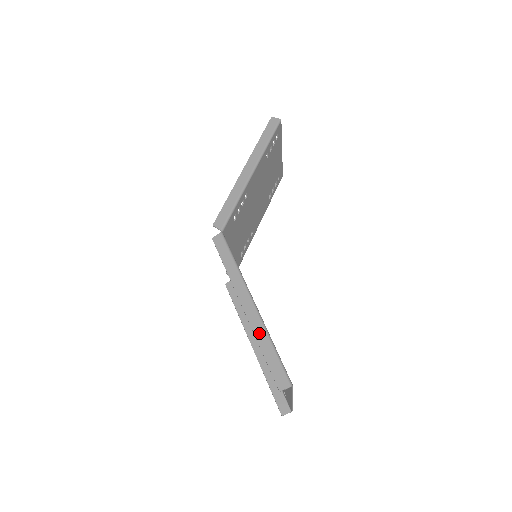
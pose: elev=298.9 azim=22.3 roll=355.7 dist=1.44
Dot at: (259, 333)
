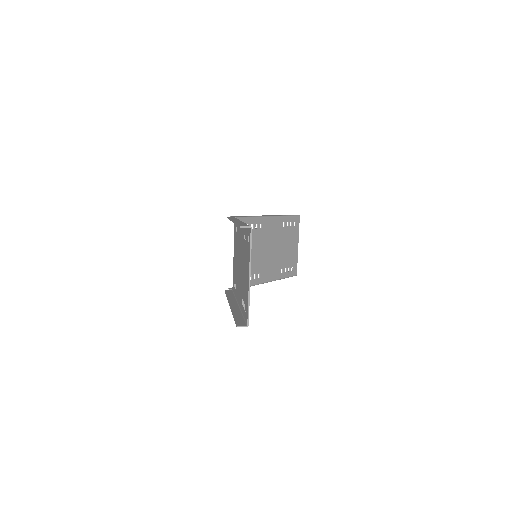
Dot at: (239, 222)
